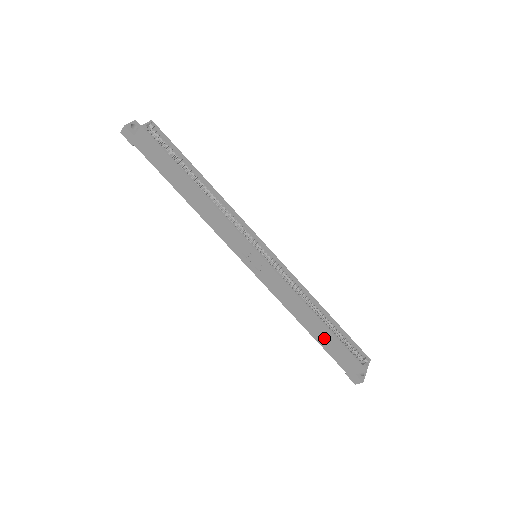
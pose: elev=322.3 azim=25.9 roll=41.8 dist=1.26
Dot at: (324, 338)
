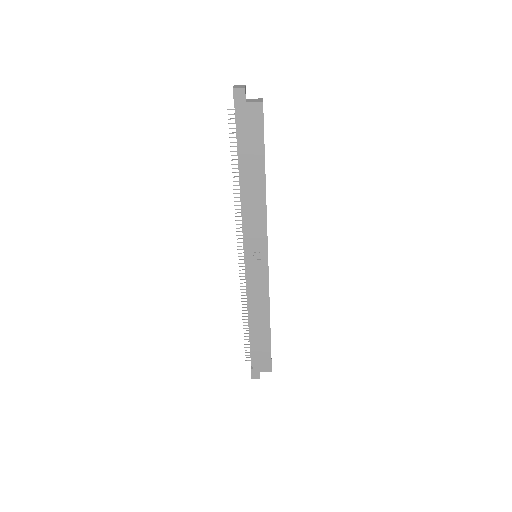
Dot at: (260, 339)
